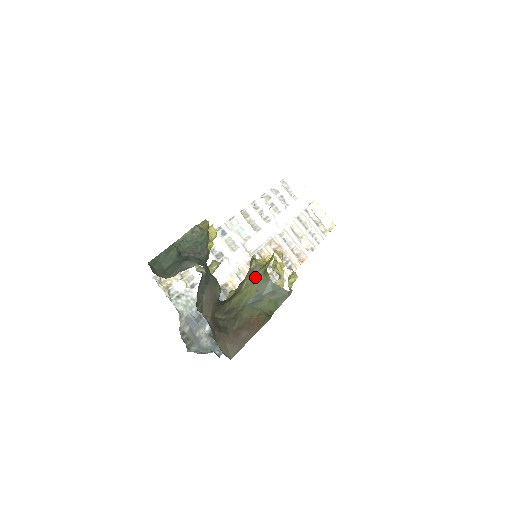
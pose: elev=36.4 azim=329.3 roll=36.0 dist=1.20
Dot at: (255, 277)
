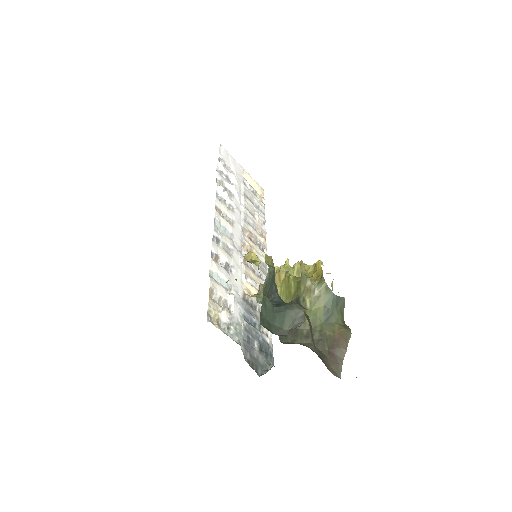
Dot at: (317, 294)
